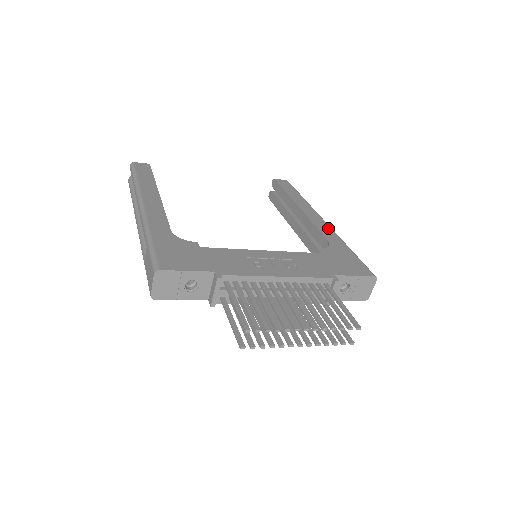
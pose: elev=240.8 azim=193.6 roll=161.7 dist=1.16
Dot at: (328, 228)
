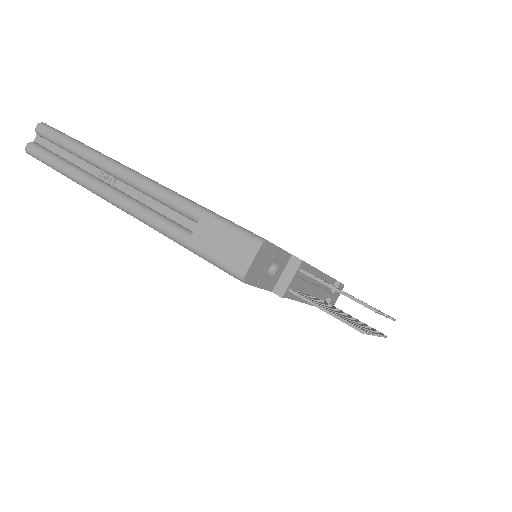
Dot at: occluded
